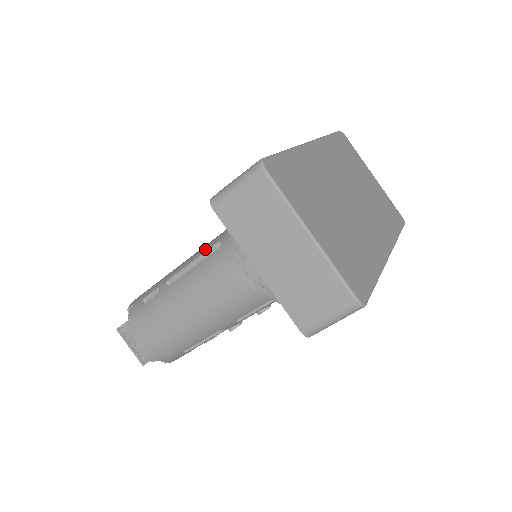
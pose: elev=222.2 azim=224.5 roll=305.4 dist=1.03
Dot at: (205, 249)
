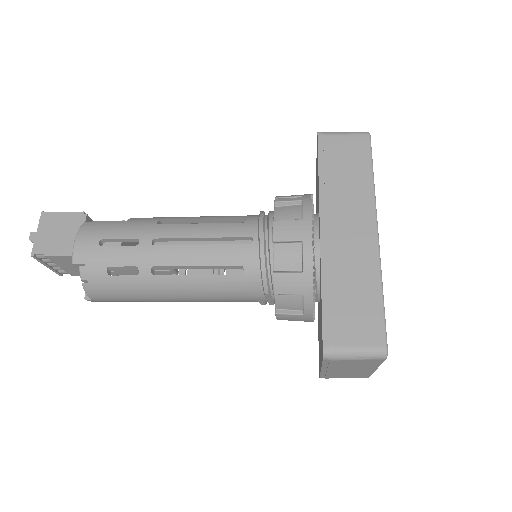
Dot at: (217, 261)
